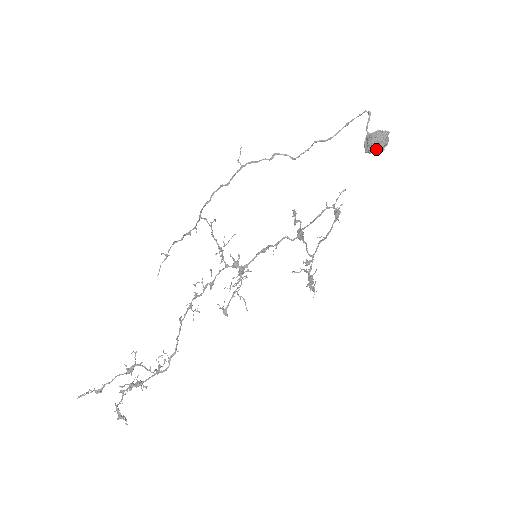
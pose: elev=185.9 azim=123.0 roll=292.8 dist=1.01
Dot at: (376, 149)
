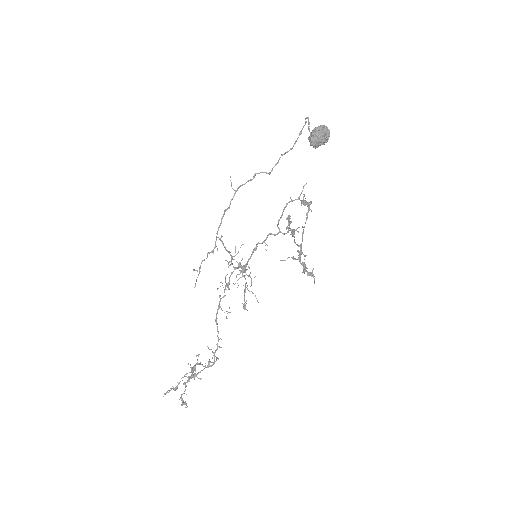
Dot at: (316, 142)
